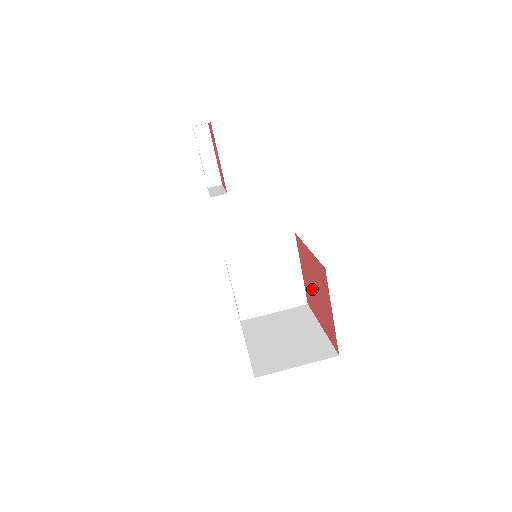
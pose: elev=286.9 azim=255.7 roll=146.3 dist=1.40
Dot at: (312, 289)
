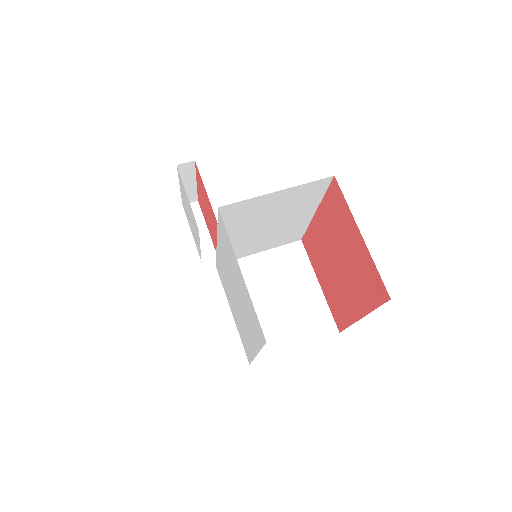
Dot at: (335, 277)
